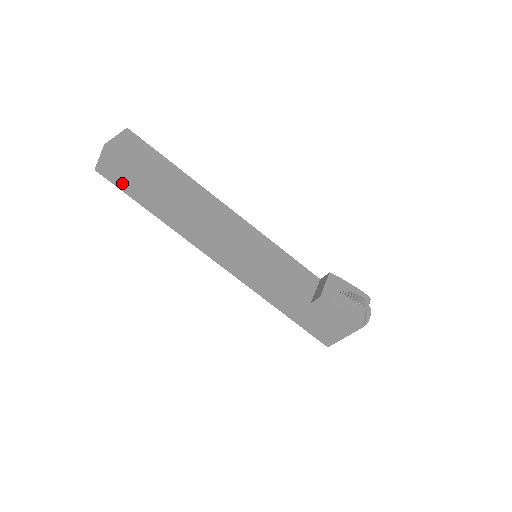
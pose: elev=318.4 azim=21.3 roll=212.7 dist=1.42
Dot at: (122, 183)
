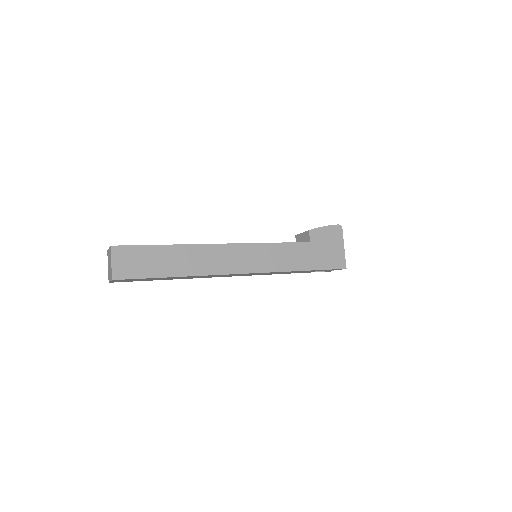
Dot at: (140, 270)
